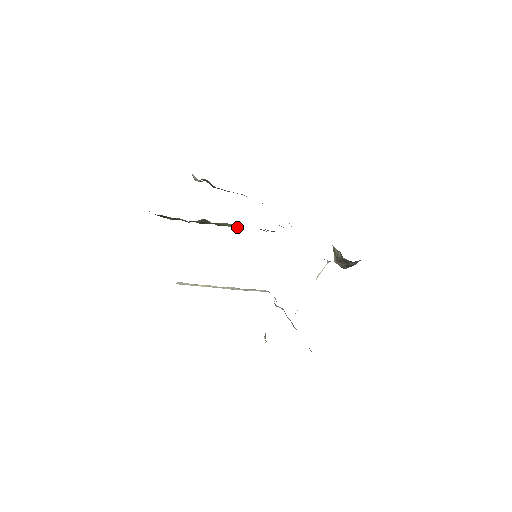
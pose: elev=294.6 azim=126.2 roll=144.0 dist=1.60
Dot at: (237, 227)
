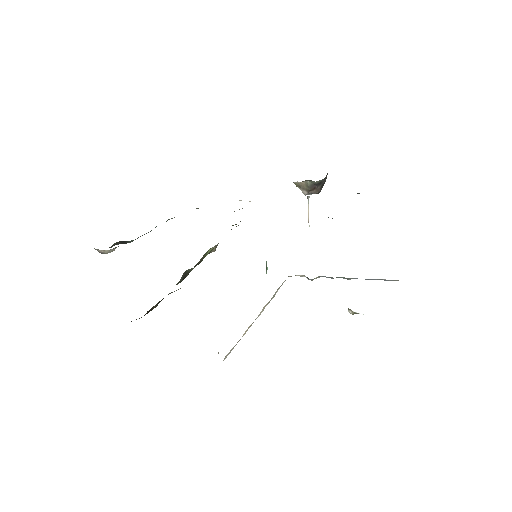
Dot at: (213, 248)
